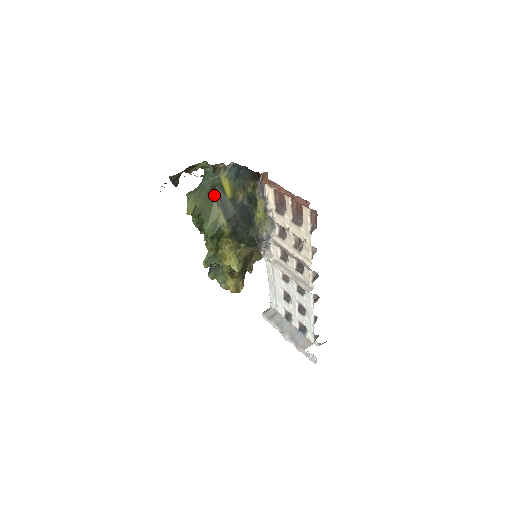
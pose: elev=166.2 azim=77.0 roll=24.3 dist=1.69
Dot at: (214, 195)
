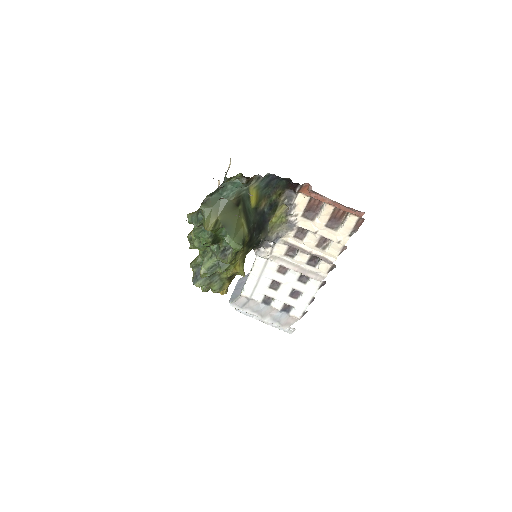
Dot at: (239, 206)
